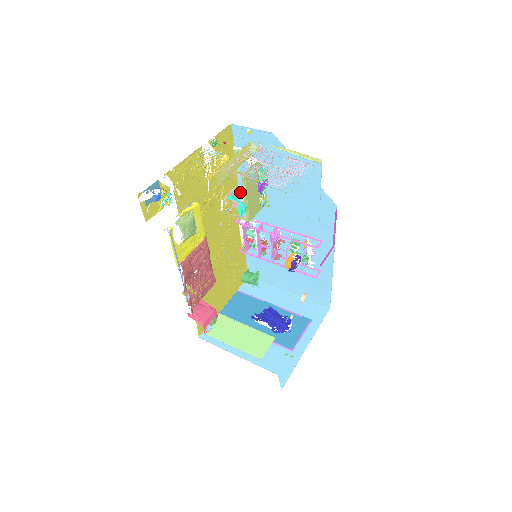
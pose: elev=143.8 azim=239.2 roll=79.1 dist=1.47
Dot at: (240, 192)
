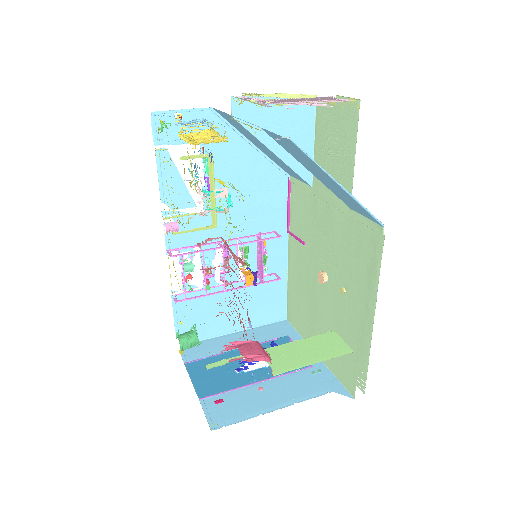
Dot at: (164, 214)
